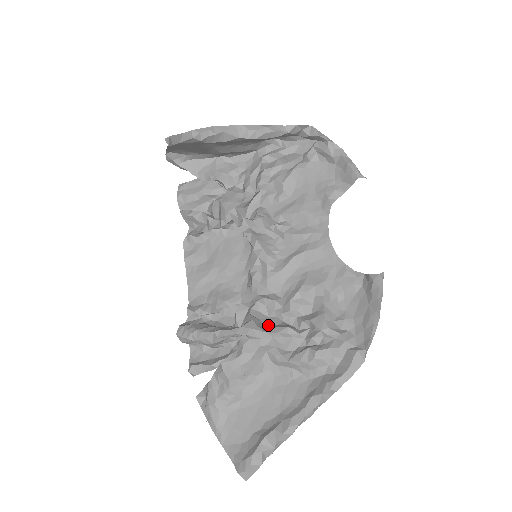
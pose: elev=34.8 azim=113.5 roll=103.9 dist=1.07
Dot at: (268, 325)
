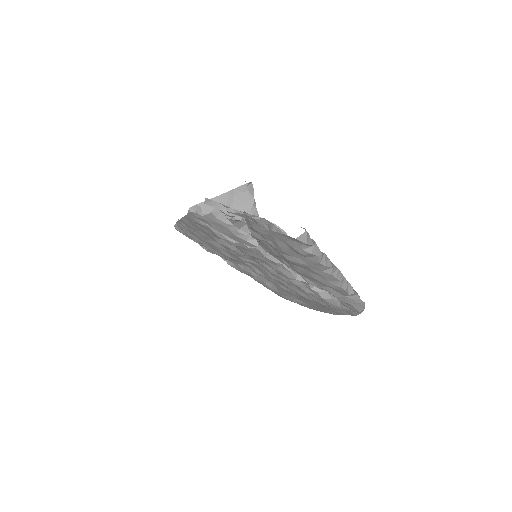
Dot at: occluded
